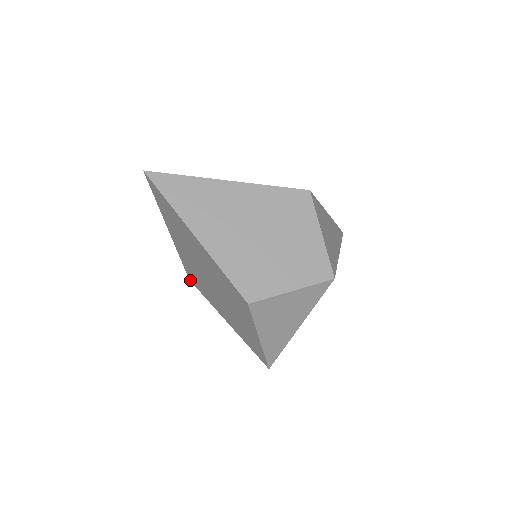
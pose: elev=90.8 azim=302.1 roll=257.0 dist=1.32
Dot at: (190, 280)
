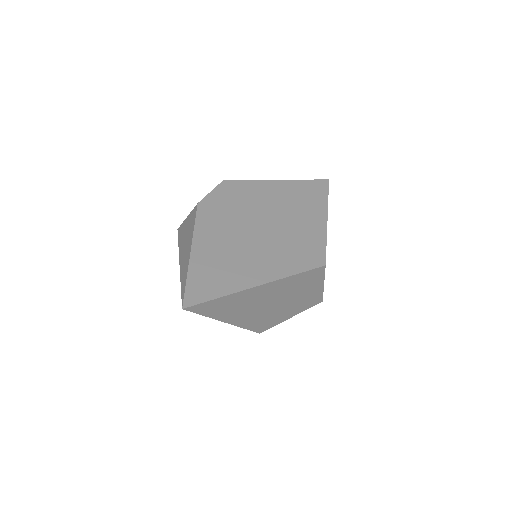
Dot at: occluded
